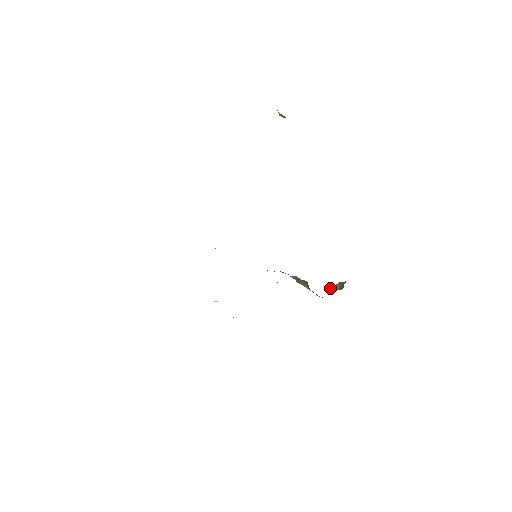
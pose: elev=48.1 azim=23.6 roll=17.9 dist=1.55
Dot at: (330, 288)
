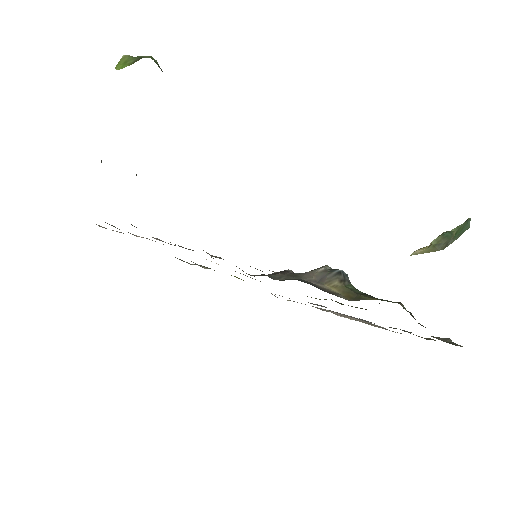
Dot at: (417, 254)
